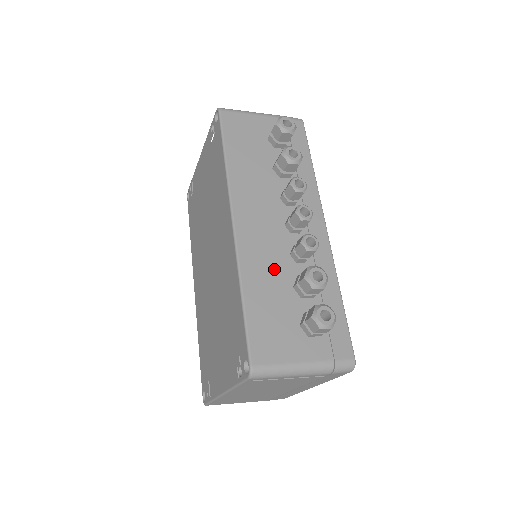
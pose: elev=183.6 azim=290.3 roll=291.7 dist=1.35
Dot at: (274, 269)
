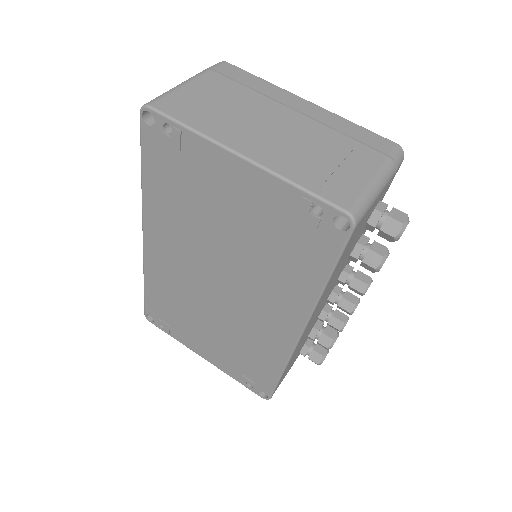
Dot at: occluded
